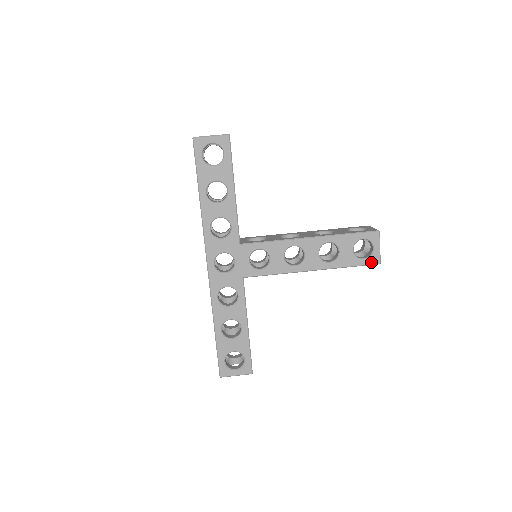
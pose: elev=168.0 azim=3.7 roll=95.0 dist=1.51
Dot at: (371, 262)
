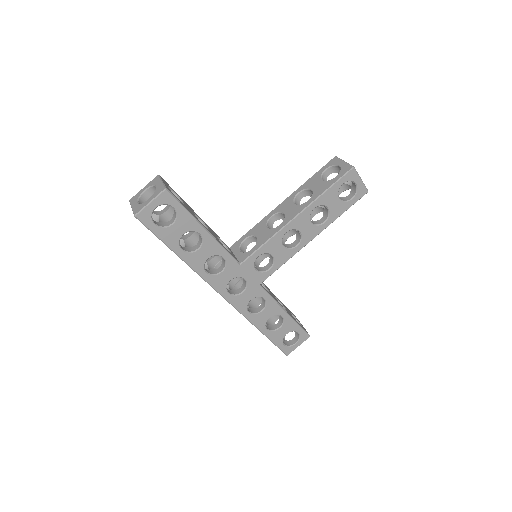
Dot at: (360, 196)
